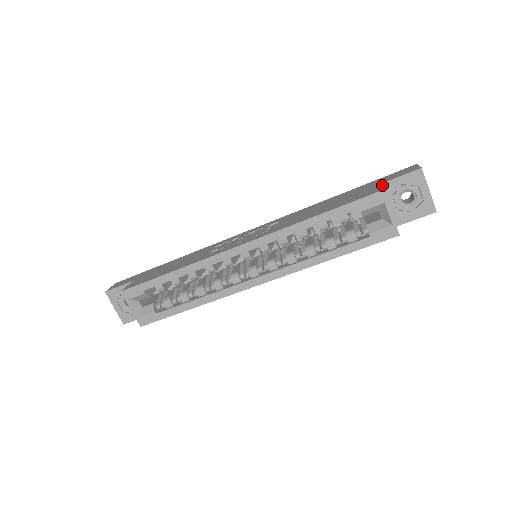
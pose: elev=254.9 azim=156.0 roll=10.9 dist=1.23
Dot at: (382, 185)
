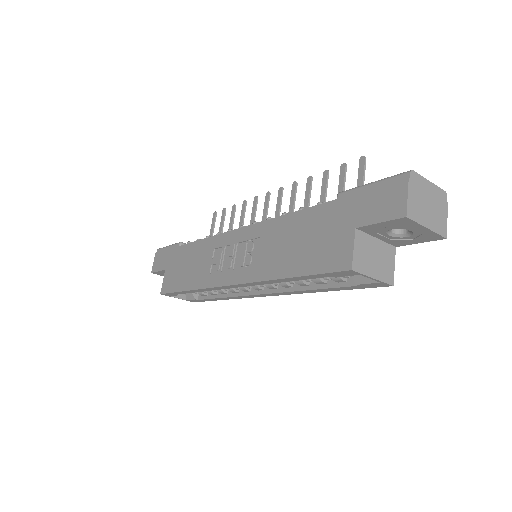
Dot at: (358, 228)
